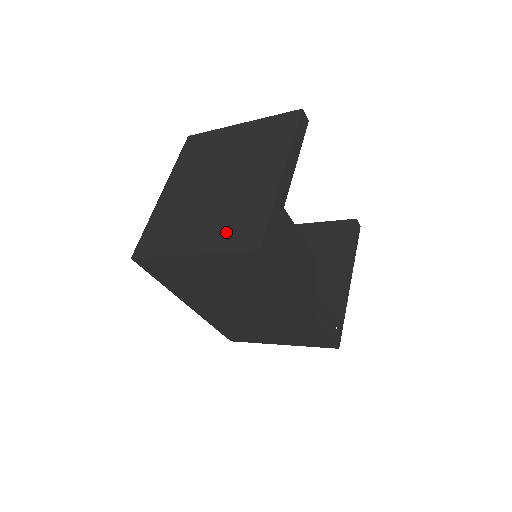
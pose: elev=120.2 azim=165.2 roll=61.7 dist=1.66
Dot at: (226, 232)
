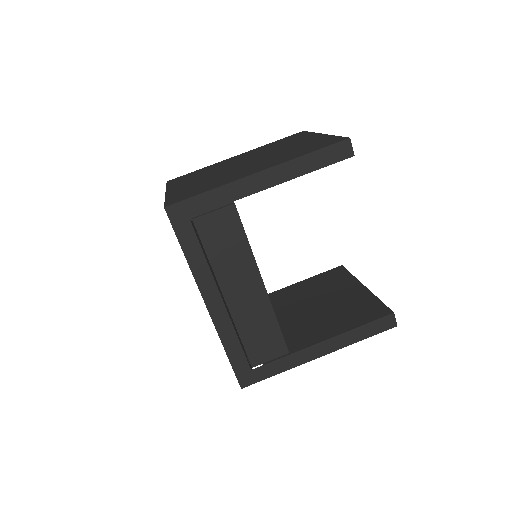
Dot at: (187, 190)
